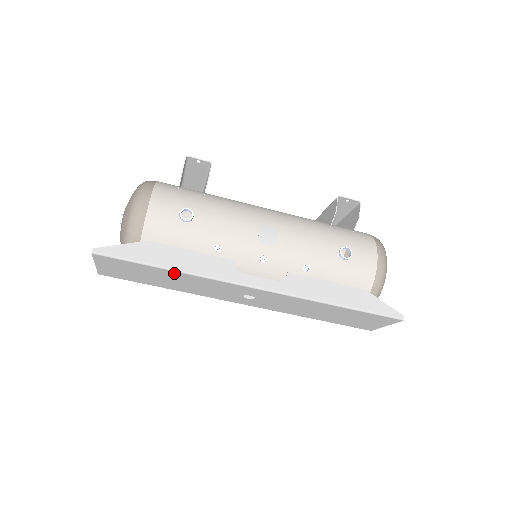
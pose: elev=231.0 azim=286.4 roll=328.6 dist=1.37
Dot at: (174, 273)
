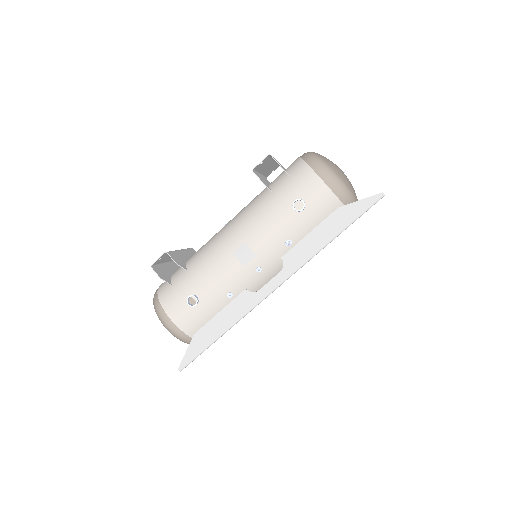
Dot at: occluded
